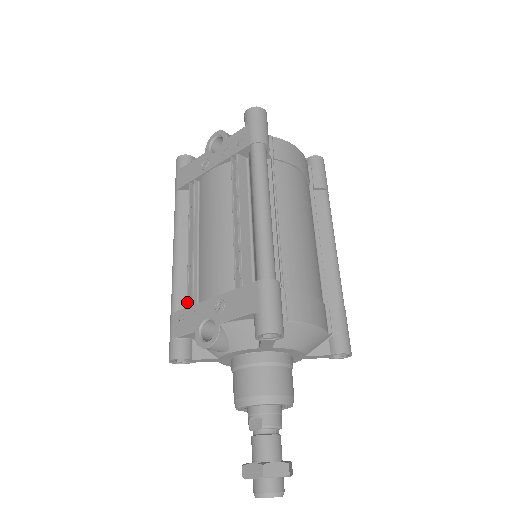
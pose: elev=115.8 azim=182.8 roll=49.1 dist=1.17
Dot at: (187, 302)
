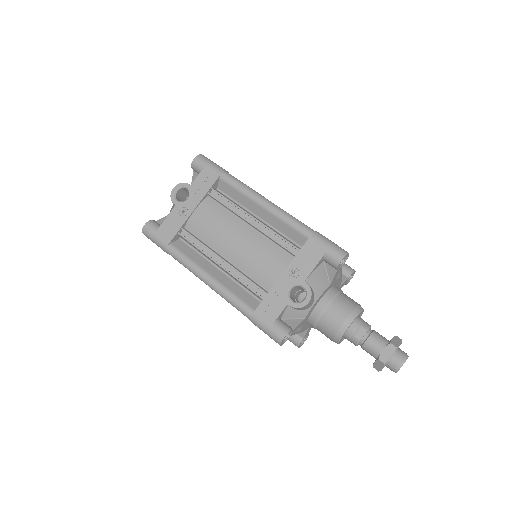
Dot at: (260, 296)
